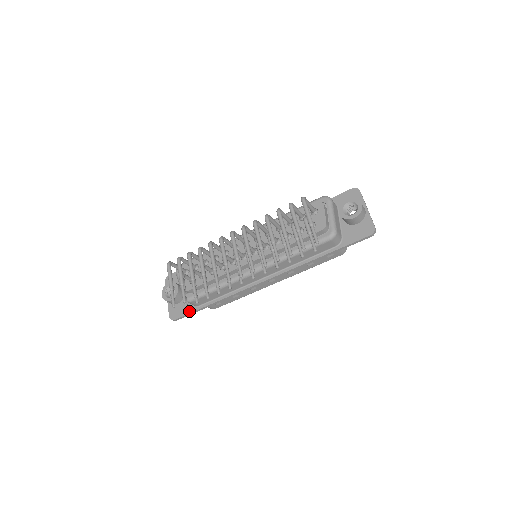
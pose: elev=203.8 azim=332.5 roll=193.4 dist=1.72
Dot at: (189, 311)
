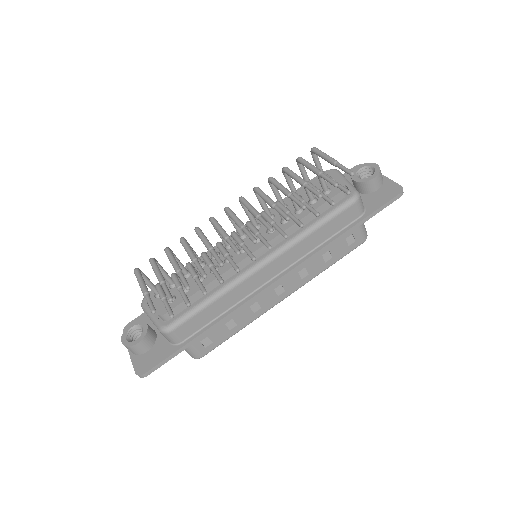
Dot at: (167, 354)
